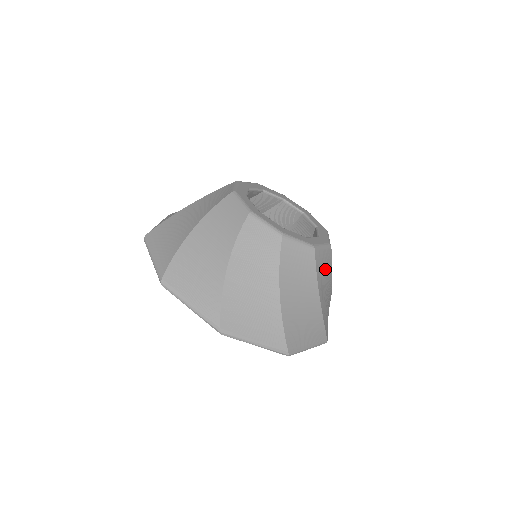
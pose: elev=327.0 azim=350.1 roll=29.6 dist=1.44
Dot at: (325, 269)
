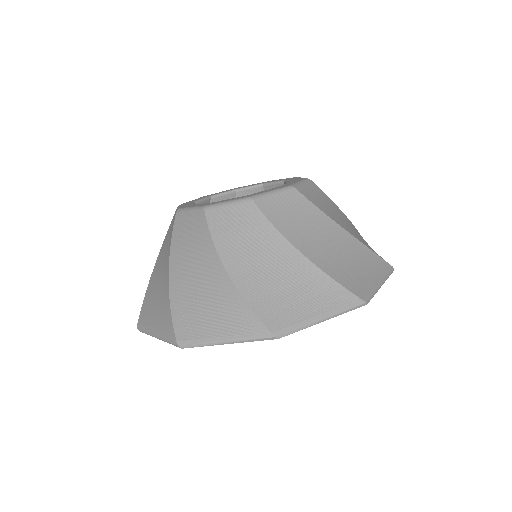
Dot at: (244, 230)
